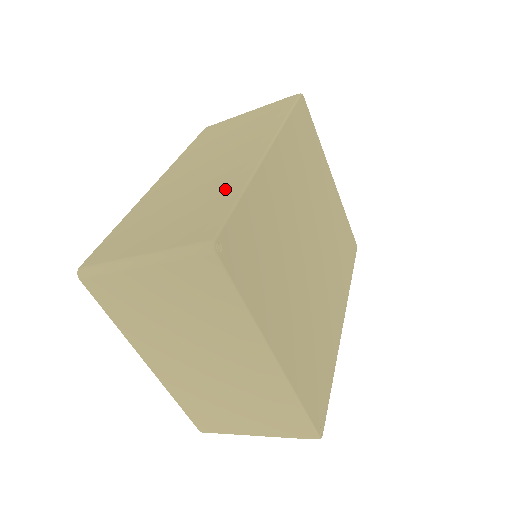
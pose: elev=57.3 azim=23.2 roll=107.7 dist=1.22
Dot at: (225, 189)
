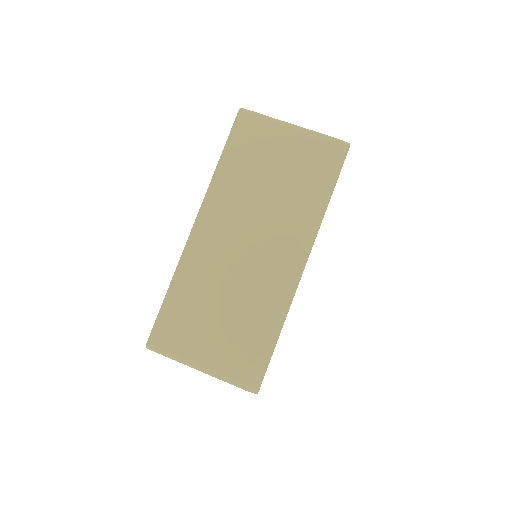
Dot at: (266, 317)
